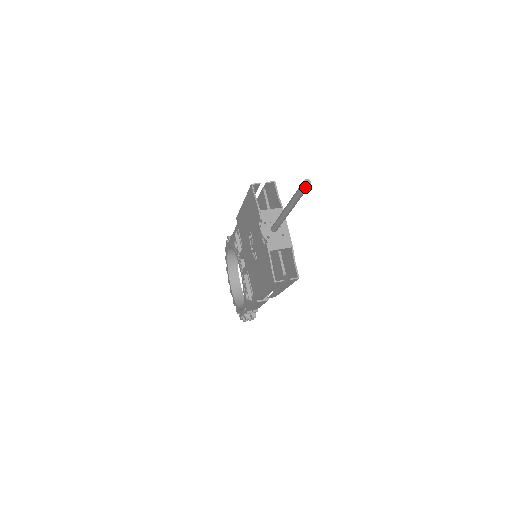
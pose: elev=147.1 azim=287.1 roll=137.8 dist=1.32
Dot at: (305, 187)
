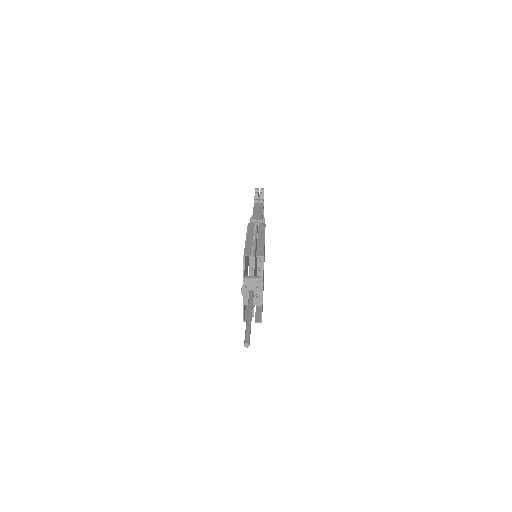
Dot at: (245, 346)
